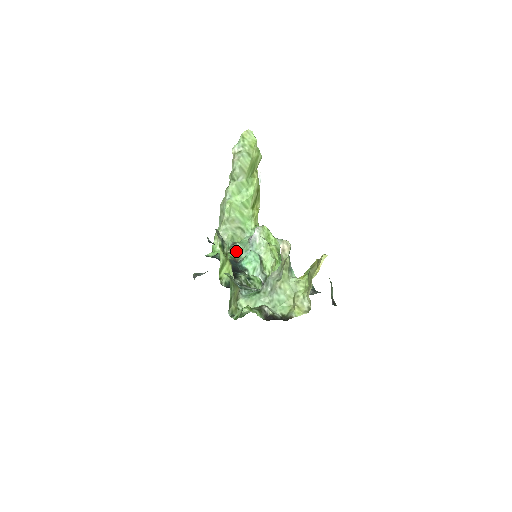
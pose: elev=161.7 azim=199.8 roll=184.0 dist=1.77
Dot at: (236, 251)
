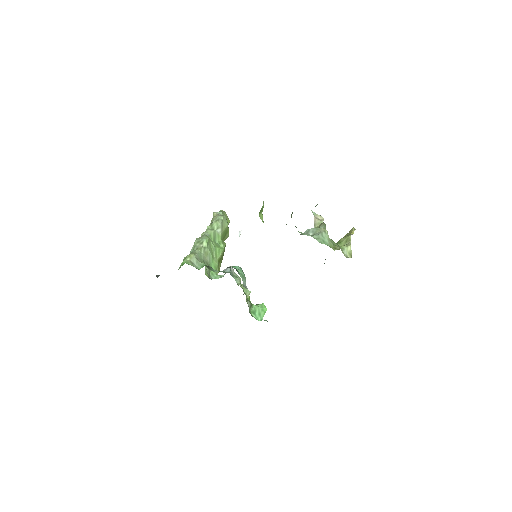
Dot at: (212, 270)
